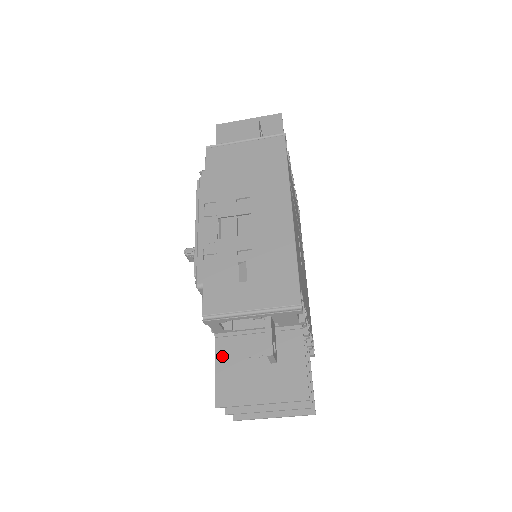
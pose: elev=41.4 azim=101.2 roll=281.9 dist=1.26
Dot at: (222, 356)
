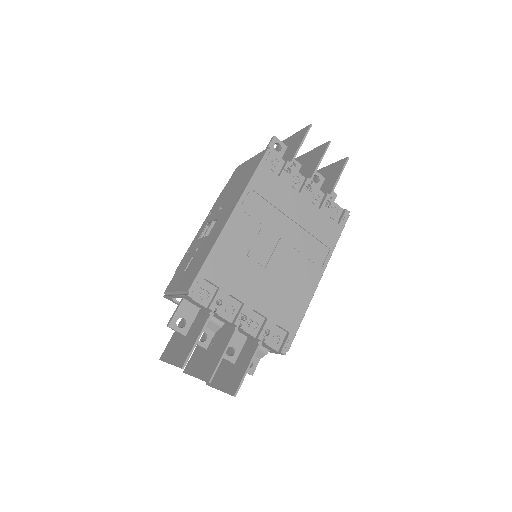
Dot at: (179, 326)
